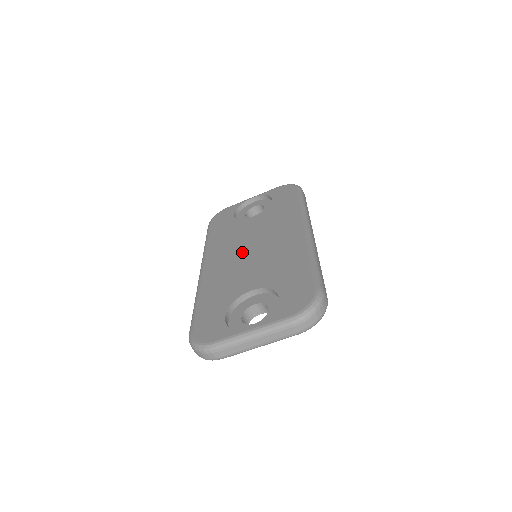
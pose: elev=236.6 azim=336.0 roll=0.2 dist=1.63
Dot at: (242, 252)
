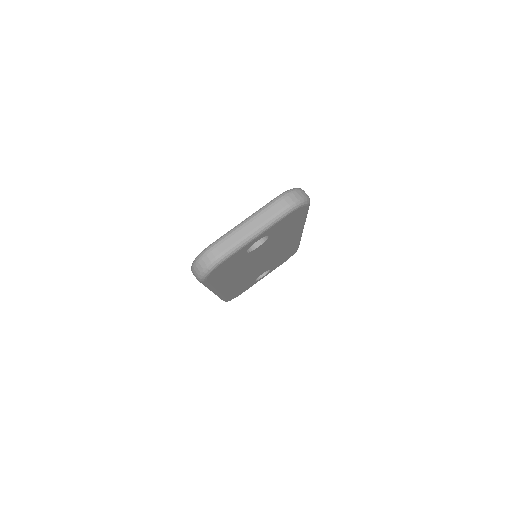
Dot at: occluded
